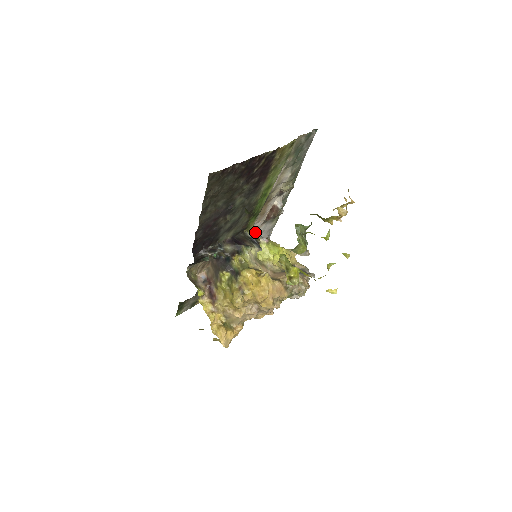
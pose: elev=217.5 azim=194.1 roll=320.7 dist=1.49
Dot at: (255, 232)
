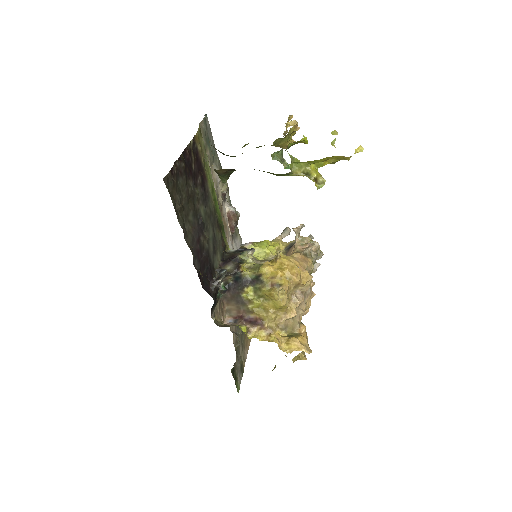
Dot at: occluded
